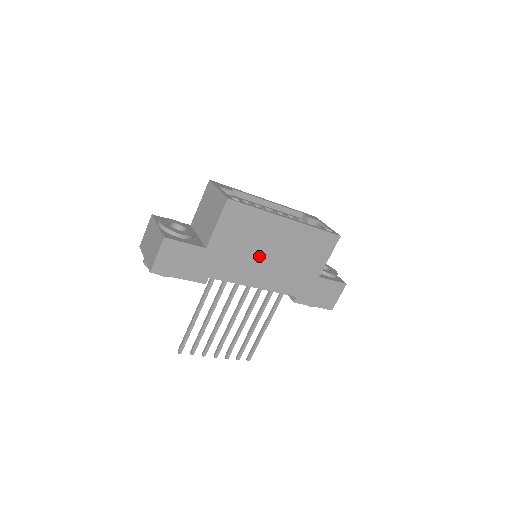
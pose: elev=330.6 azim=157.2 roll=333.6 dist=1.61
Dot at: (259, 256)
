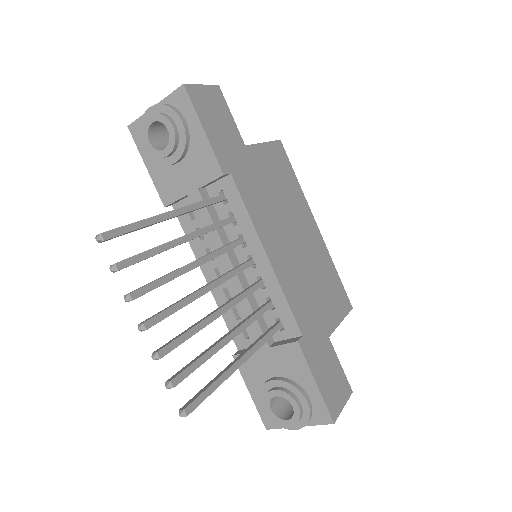
Dot at: (284, 224)
